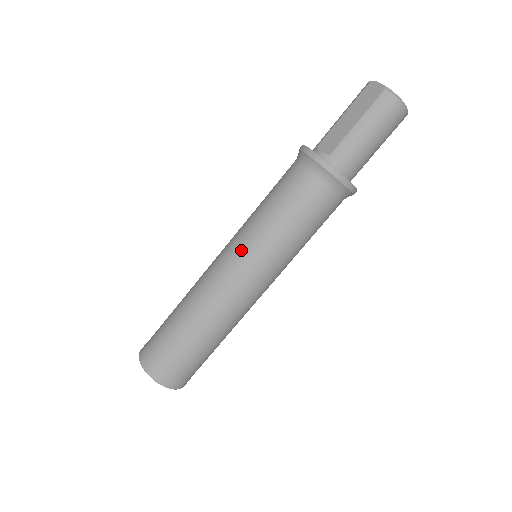
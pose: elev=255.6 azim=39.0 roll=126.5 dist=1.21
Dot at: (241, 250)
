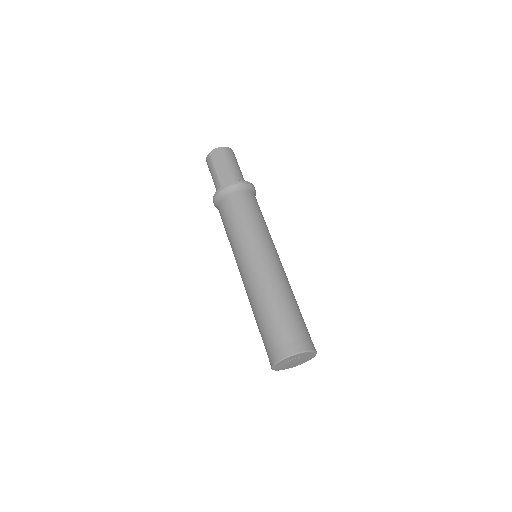
Dot at: (254, 246)
